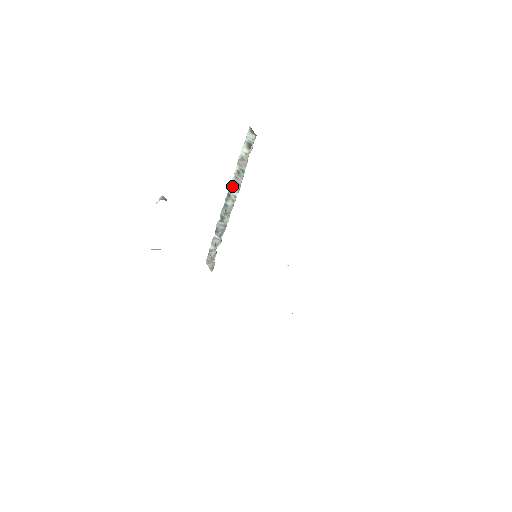
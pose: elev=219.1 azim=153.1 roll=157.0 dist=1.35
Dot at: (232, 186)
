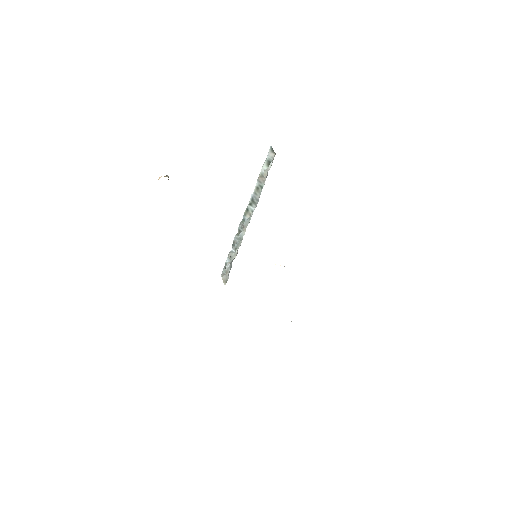
Dot at: (251, 201)
